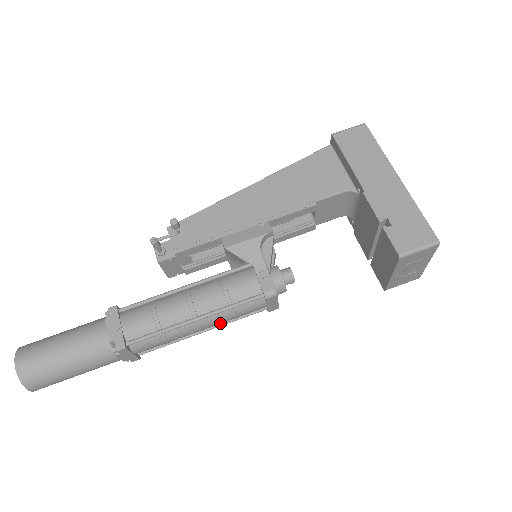
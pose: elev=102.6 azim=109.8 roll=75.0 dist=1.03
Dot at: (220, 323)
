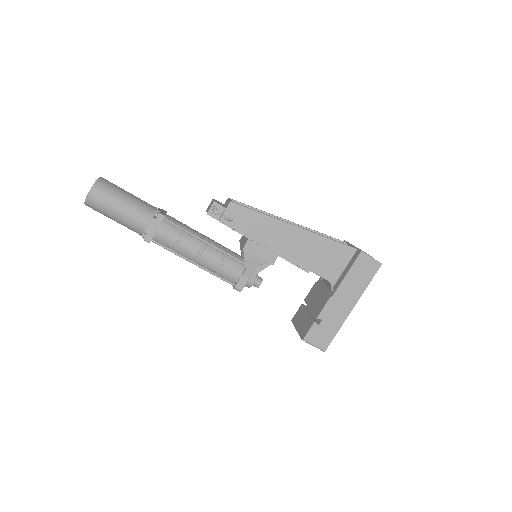
Dot at: occluded
